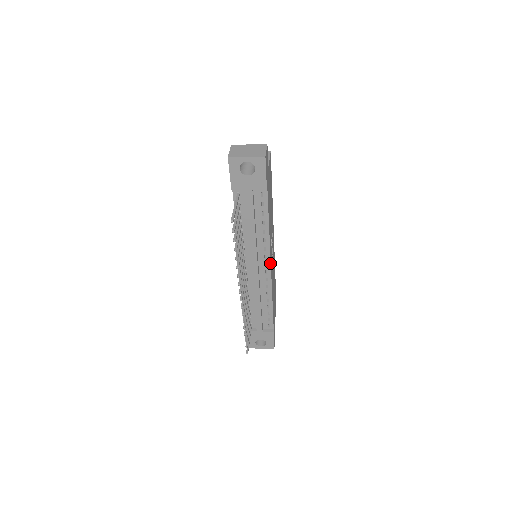
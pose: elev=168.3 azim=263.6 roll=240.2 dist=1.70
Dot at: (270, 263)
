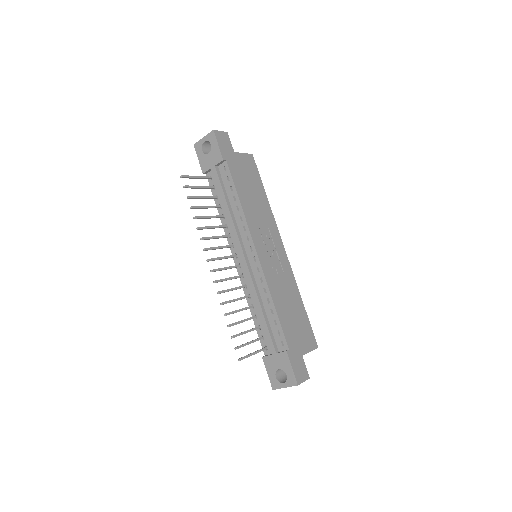
Dot at: (254, 245)
